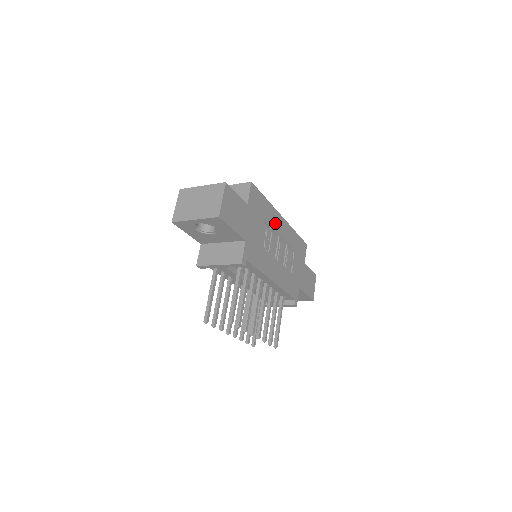
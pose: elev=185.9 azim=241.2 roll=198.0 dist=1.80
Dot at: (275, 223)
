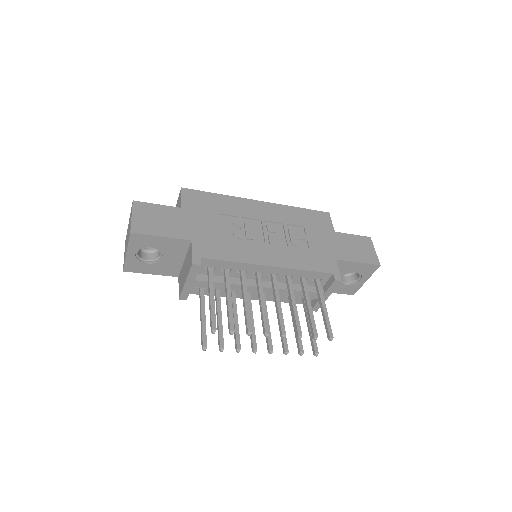
Dot at: (247, 210)
